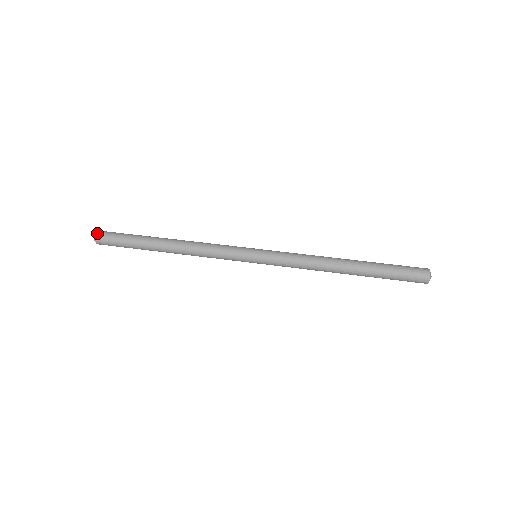
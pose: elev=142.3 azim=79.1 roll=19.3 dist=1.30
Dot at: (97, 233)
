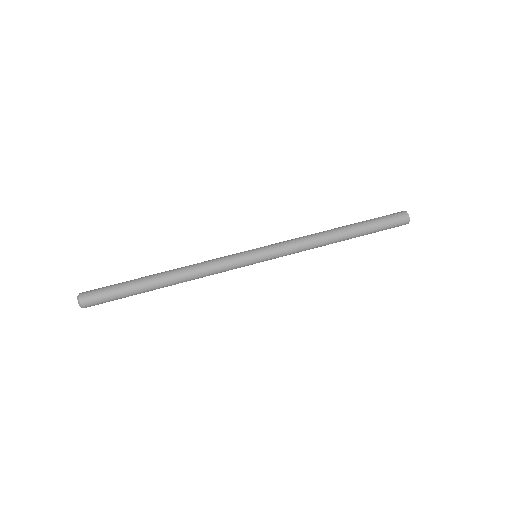
Dot at: (80, 298)
